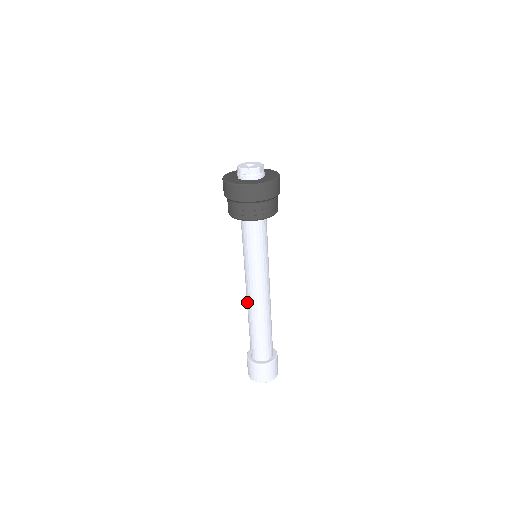
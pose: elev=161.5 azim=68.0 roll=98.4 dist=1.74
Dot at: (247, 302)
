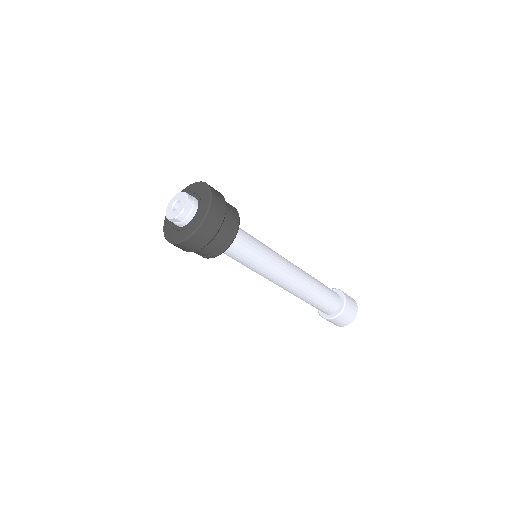
Dot at: occluded
